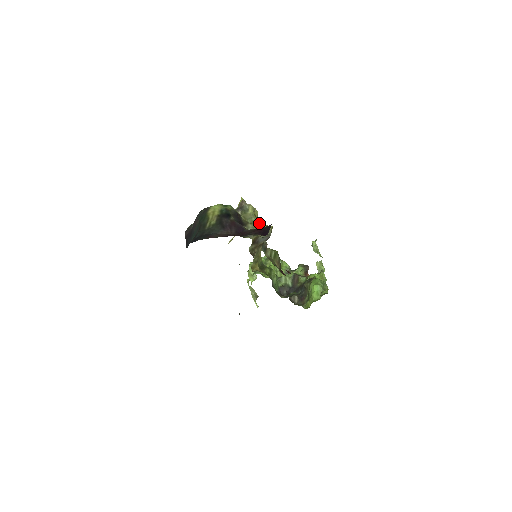
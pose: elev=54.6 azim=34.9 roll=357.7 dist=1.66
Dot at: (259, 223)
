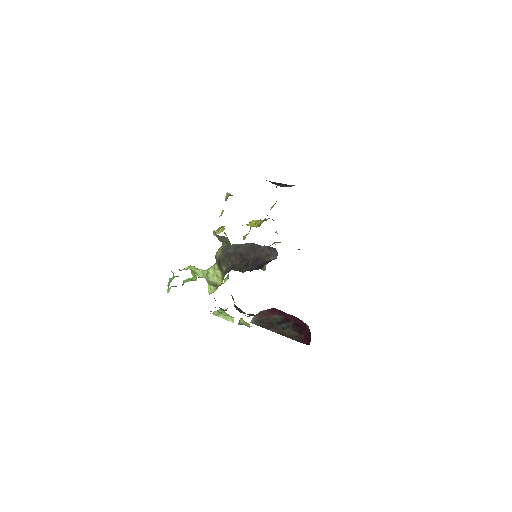
Dot at: occluded
